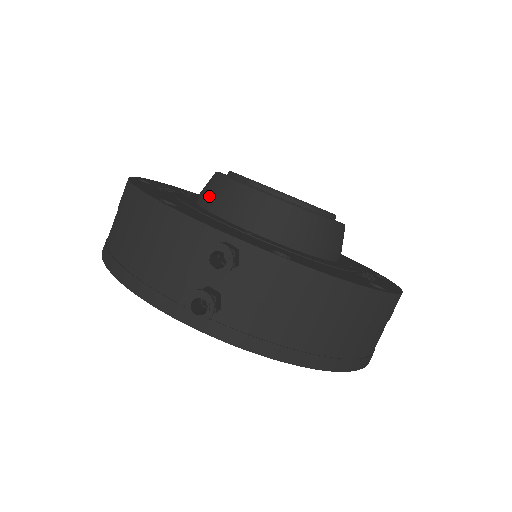
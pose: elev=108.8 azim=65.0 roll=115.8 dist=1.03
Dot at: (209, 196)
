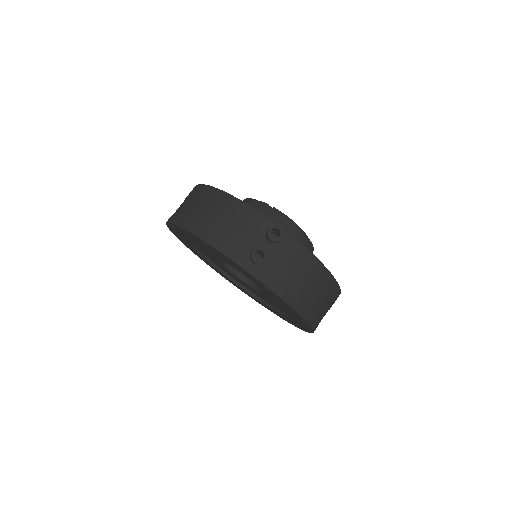
Dot at: occluded
